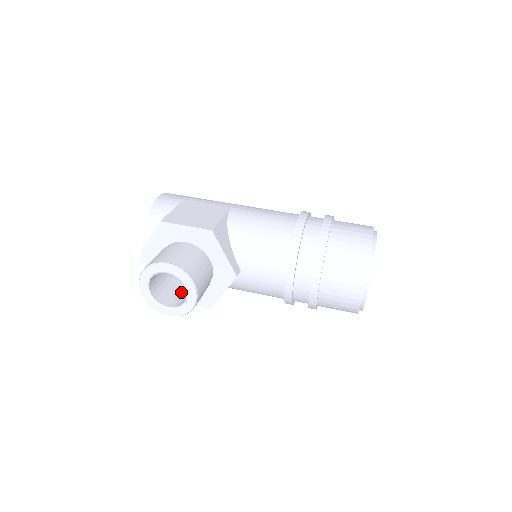
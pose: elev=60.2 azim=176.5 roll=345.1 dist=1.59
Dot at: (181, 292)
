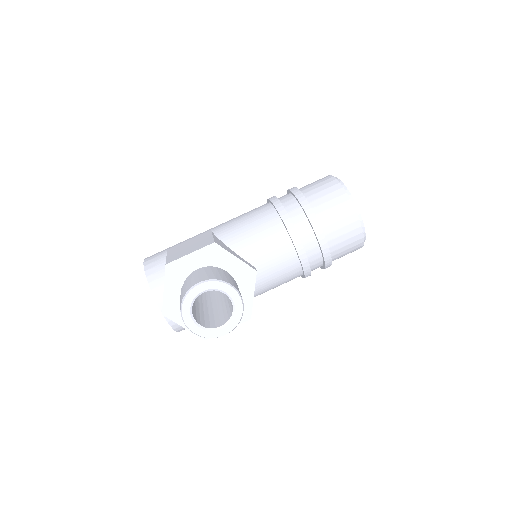
Dot at: (220, 314)
